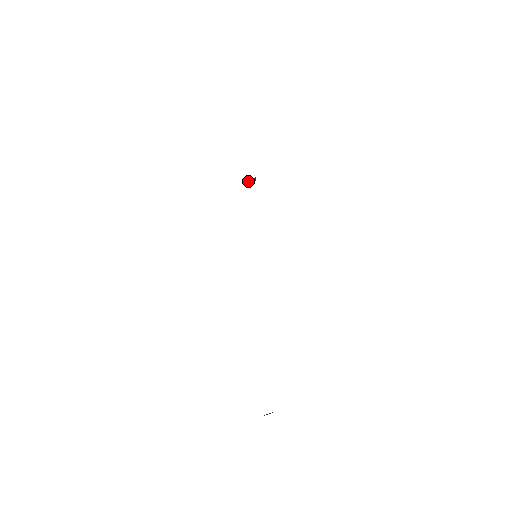
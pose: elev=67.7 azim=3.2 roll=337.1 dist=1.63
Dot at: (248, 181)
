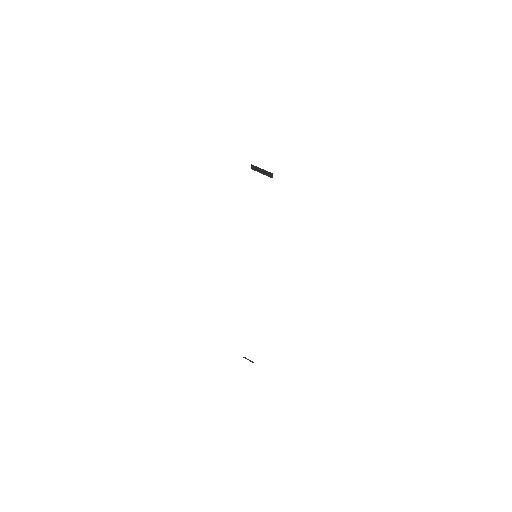
Dot at: (259, 170)
